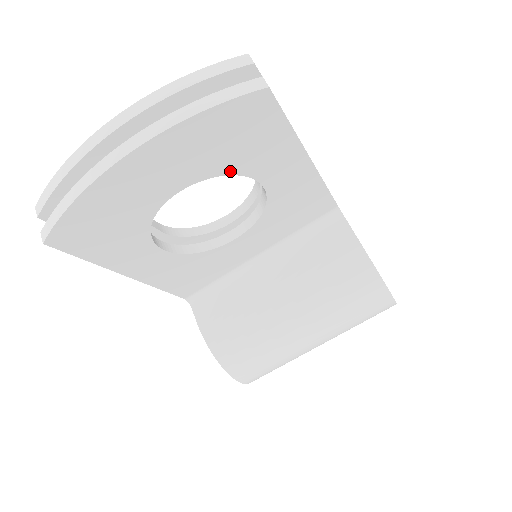
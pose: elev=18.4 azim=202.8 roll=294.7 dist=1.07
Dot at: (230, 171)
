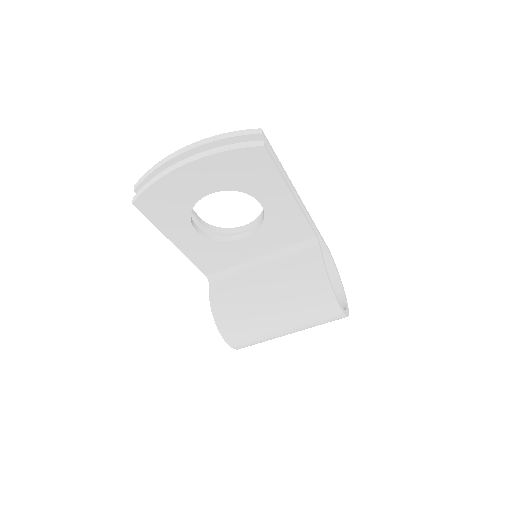
Dot at: (241, 189)
